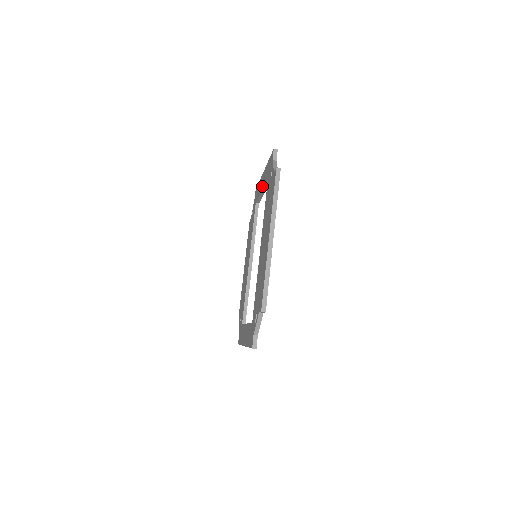
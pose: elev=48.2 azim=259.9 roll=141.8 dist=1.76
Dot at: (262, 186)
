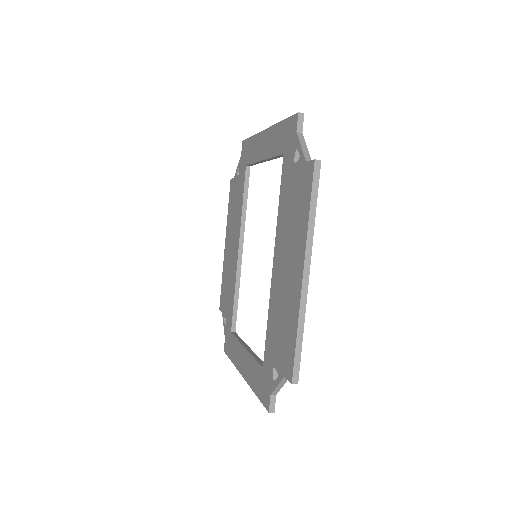
Dot at: (265, 154)
